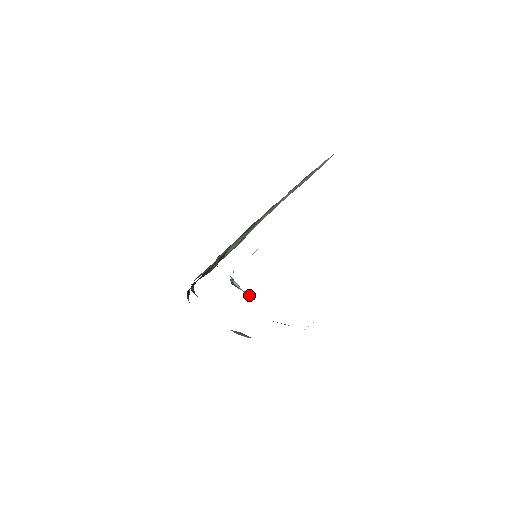
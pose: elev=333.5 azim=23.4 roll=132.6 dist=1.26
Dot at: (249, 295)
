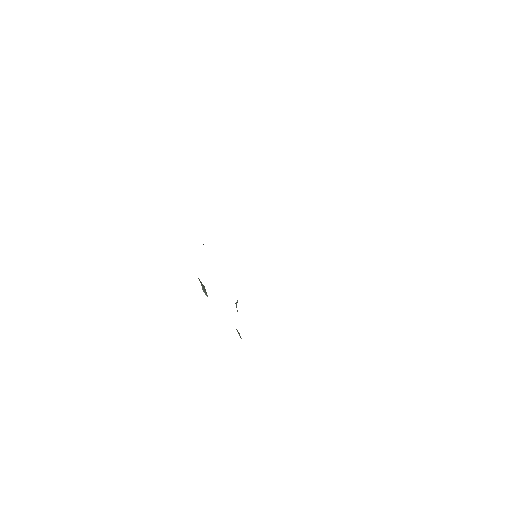
Dot at: occluded
